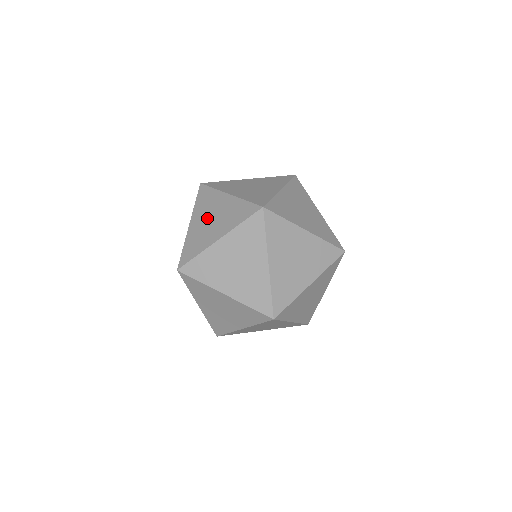
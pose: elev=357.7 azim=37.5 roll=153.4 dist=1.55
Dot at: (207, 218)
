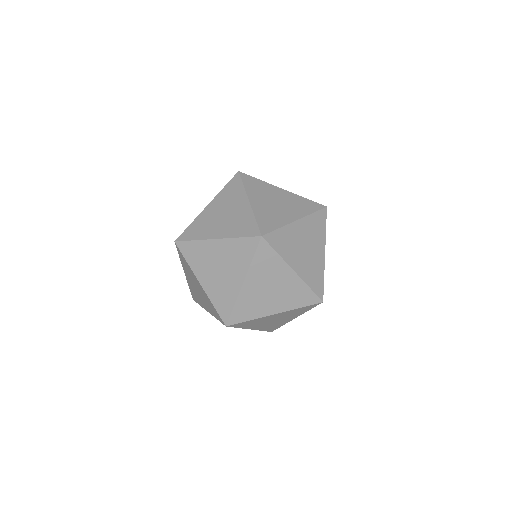
Dot at: (270, 201)
